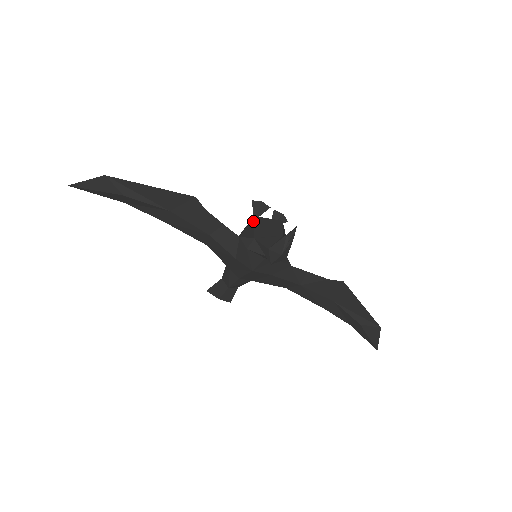
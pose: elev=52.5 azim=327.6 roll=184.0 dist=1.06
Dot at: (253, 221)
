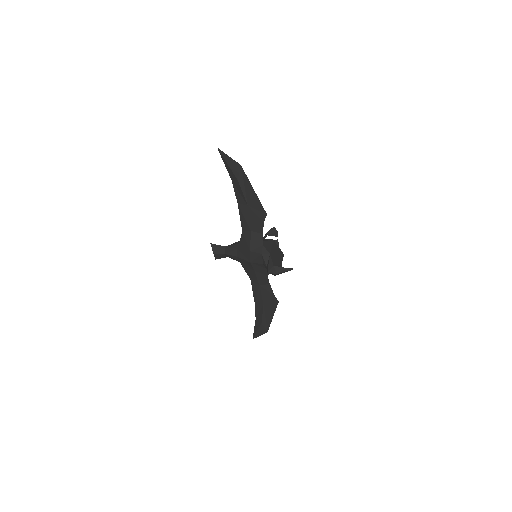
Dot at: (272, 242)
